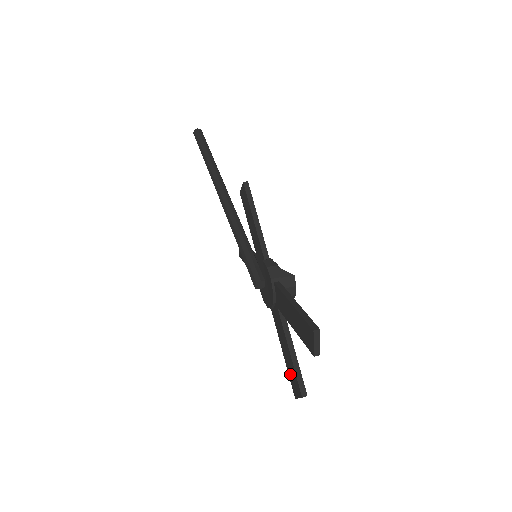
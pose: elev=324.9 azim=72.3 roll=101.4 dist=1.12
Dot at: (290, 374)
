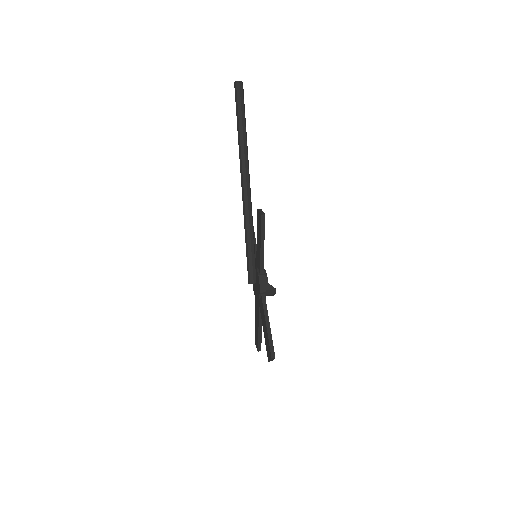
Dot at: (255, 333)
